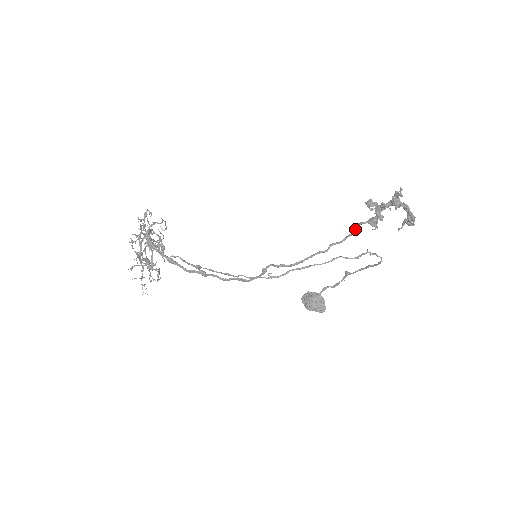
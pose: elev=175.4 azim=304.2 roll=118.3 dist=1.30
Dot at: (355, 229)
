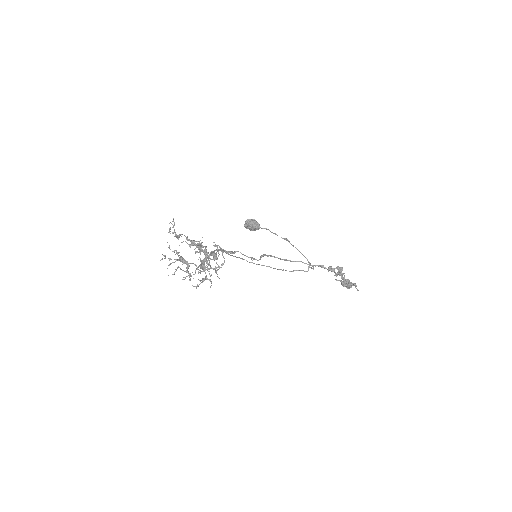
Dot at: occluded
